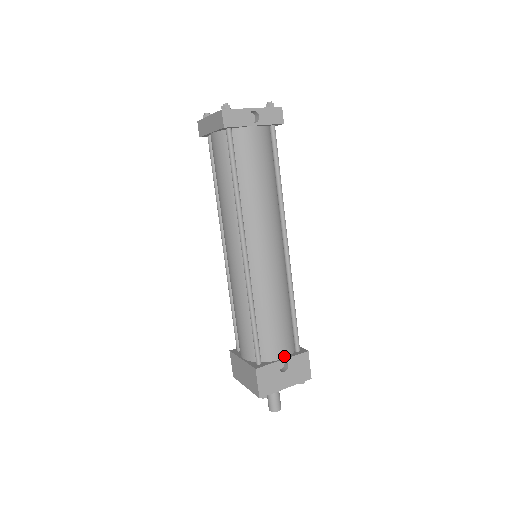
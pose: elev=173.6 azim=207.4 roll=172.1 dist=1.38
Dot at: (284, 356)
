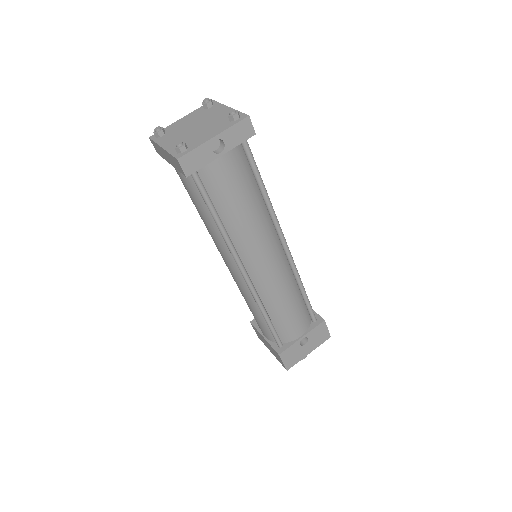
Dot at: (303, 333)
